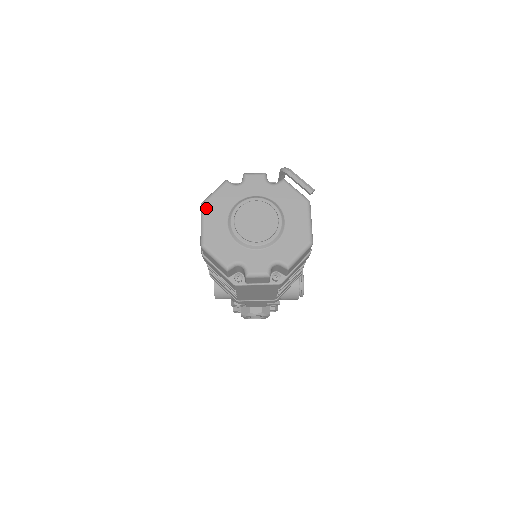
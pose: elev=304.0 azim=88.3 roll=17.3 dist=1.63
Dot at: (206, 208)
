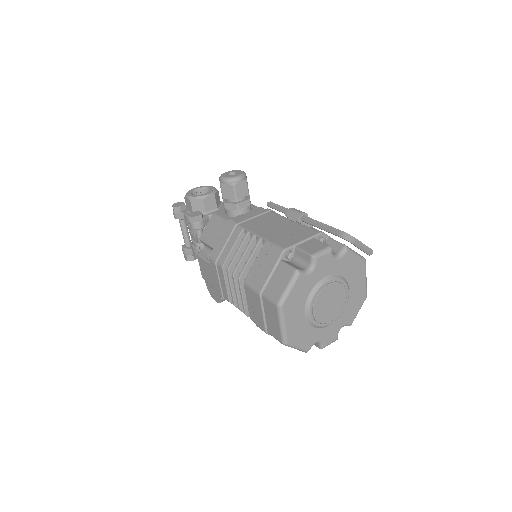
Dot at: (285, 310)
